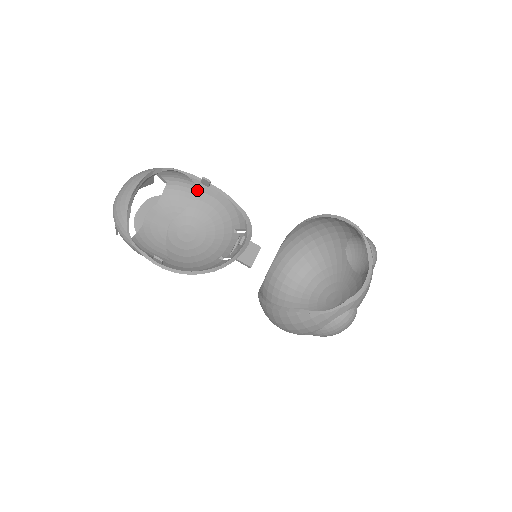
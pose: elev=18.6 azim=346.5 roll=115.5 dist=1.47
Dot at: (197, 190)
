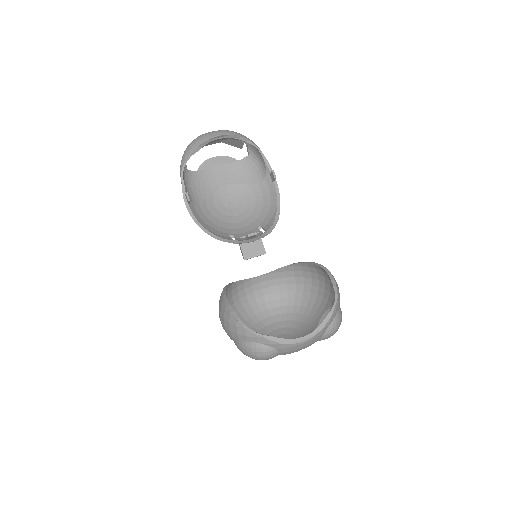
Dot at: (264, 177)
